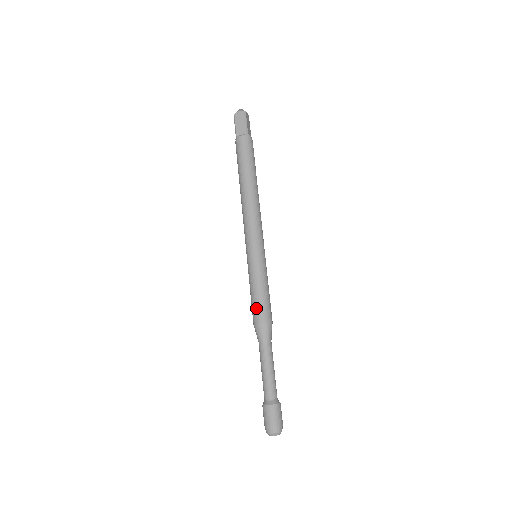
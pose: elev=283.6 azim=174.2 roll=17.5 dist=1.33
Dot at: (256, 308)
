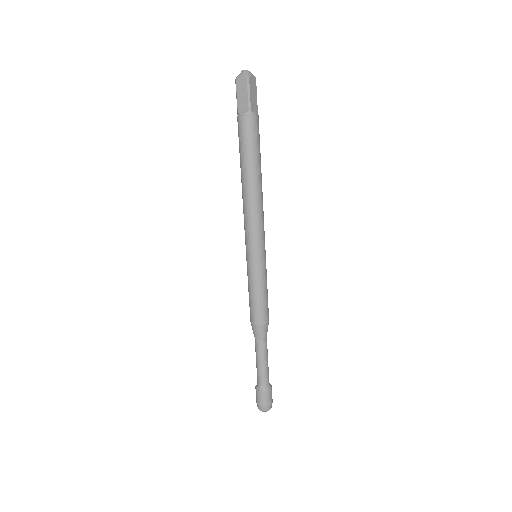
Dot at: (252, 310)
